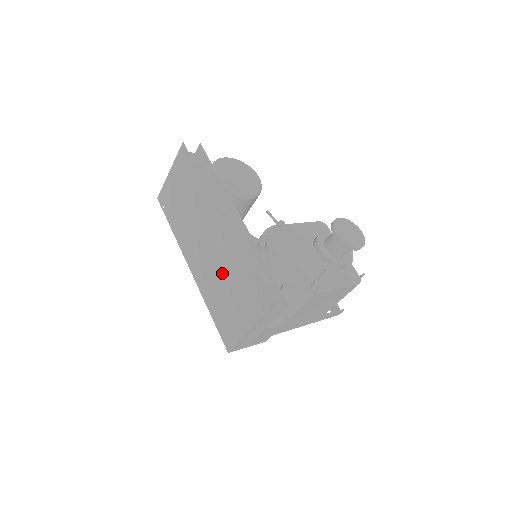
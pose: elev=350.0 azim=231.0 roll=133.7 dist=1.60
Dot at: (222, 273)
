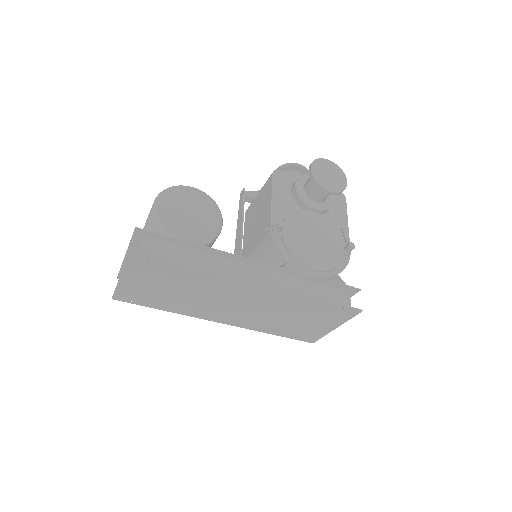
Dot at: (279, 312)
